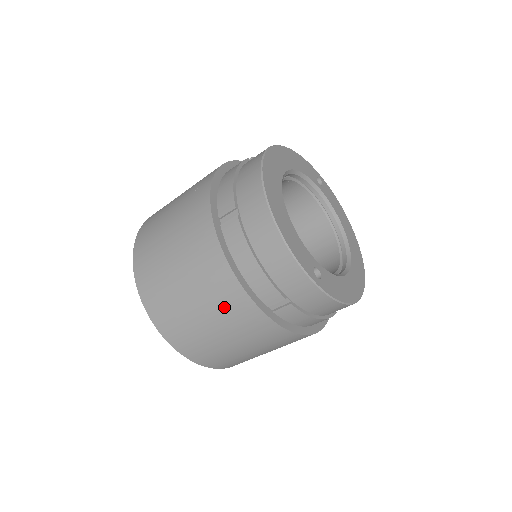
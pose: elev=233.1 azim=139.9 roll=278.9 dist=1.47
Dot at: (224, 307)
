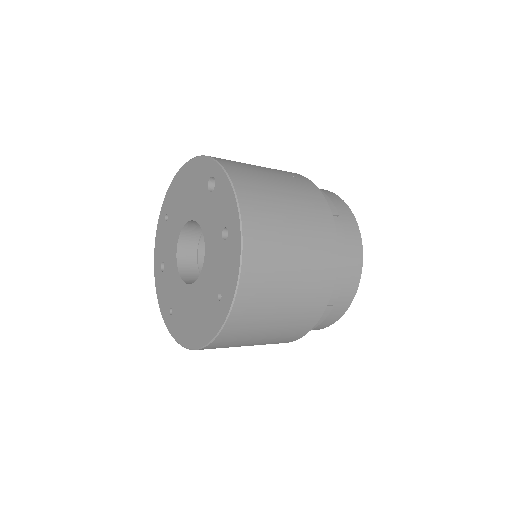
Dot at: (313, 283)
